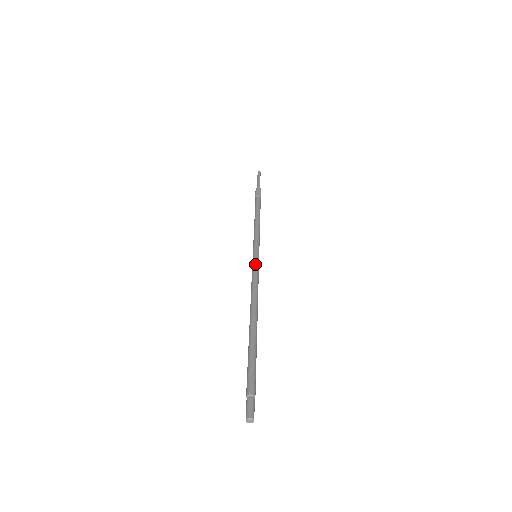
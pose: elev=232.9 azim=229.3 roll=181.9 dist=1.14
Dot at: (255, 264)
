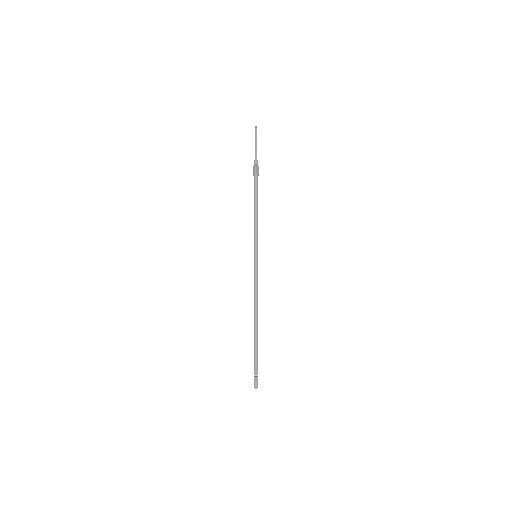
Dot at: (257, 268)
